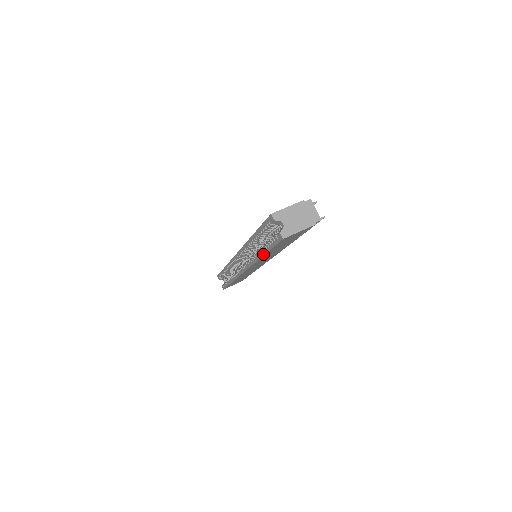
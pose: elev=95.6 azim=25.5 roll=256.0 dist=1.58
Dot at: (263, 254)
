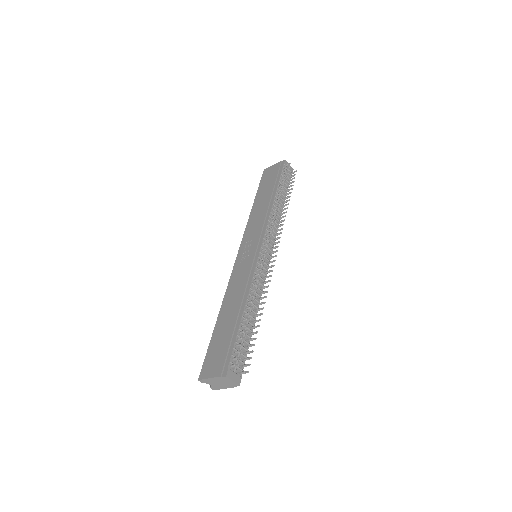
Dot at: occluded
